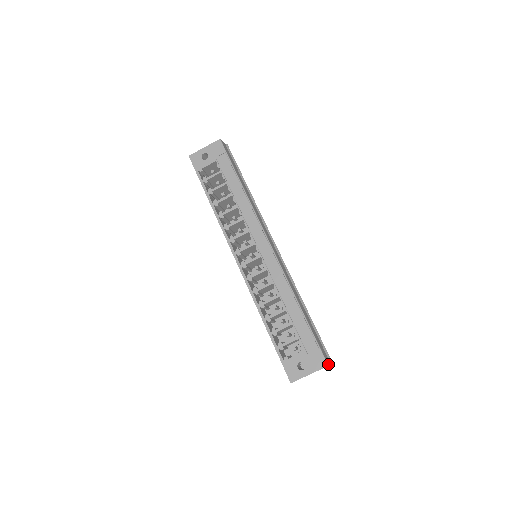
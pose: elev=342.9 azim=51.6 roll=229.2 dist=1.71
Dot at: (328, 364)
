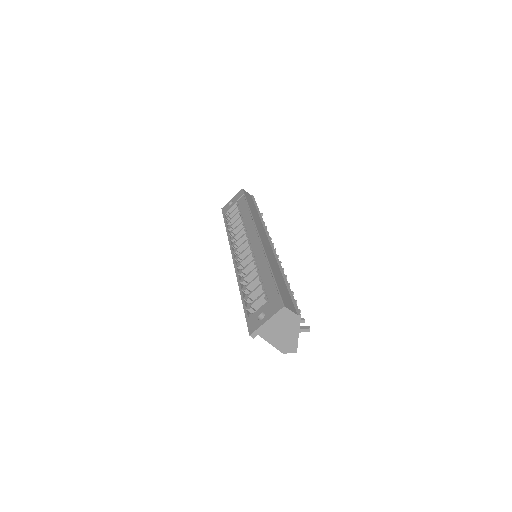
Dot at: (285, 306)
